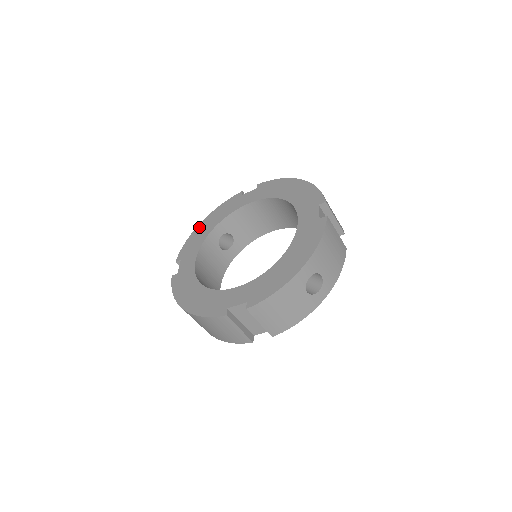
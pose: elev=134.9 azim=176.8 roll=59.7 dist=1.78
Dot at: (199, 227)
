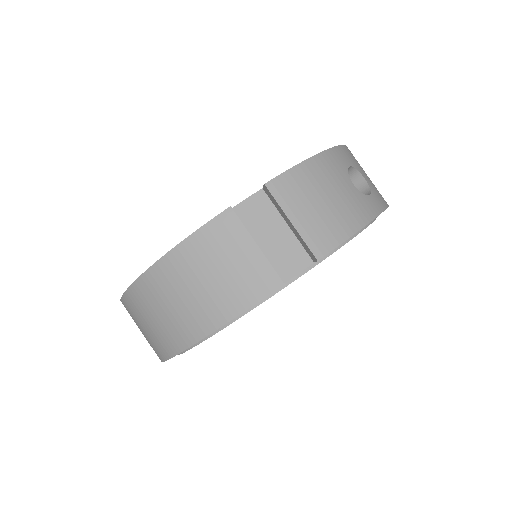
Dot at: occluded
